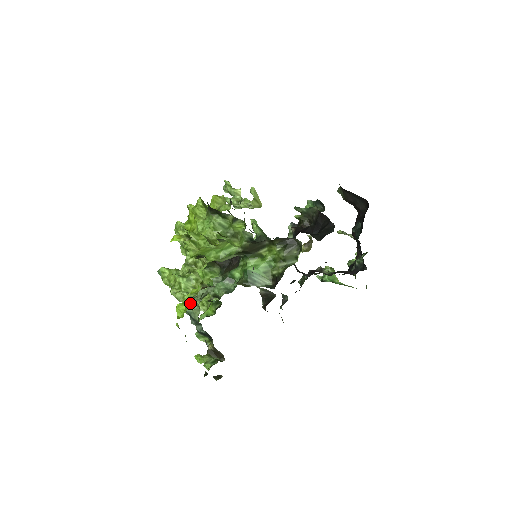
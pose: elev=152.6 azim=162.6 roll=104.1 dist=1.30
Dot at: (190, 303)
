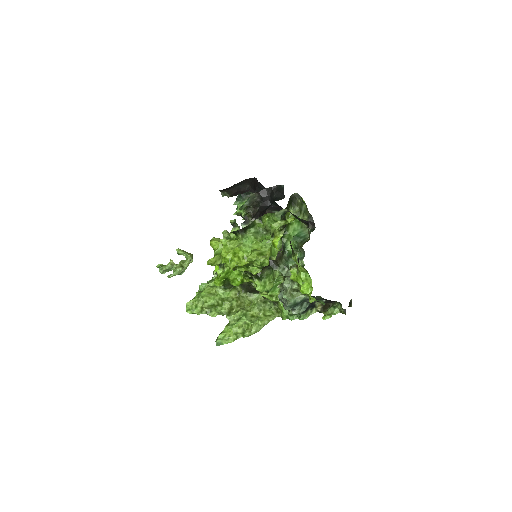
Dot at: (289, 297)
